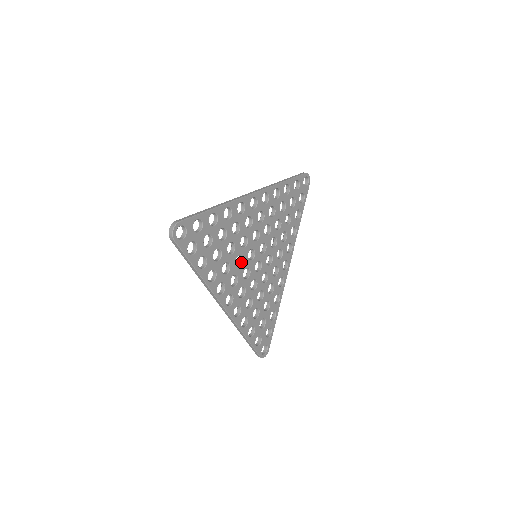
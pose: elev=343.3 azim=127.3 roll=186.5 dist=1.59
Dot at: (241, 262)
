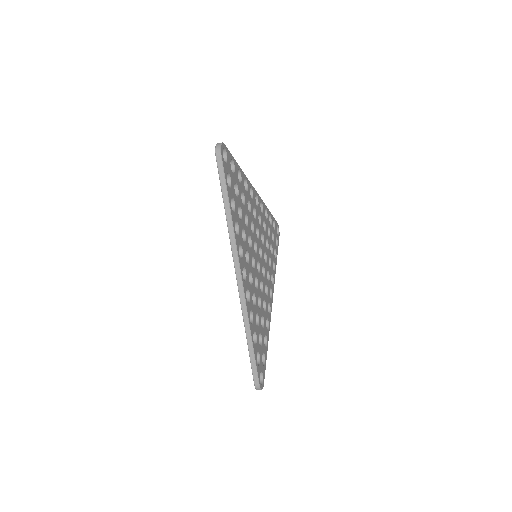
Dot at: (250, 246)
